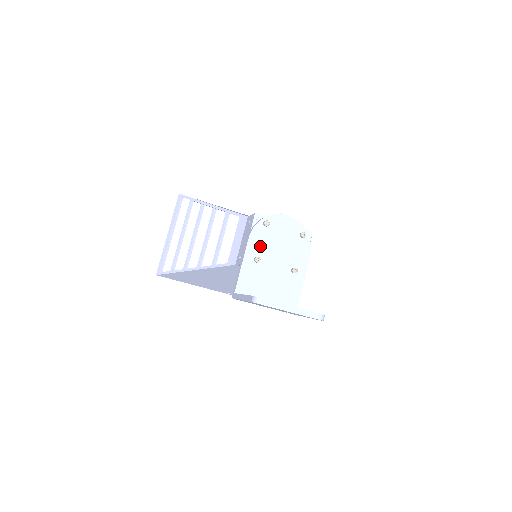
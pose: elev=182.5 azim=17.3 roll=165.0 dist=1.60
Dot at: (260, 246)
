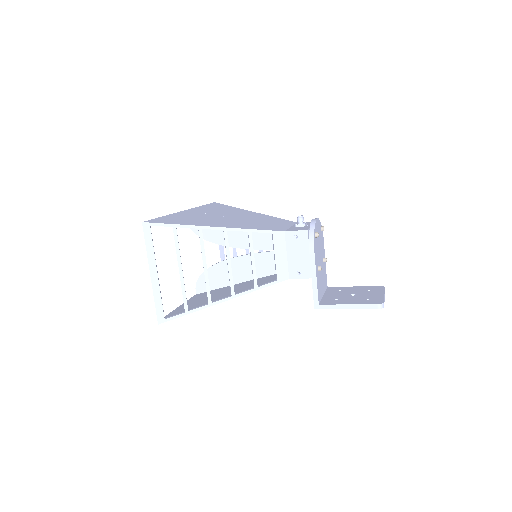
Dot at: (317, 256)
